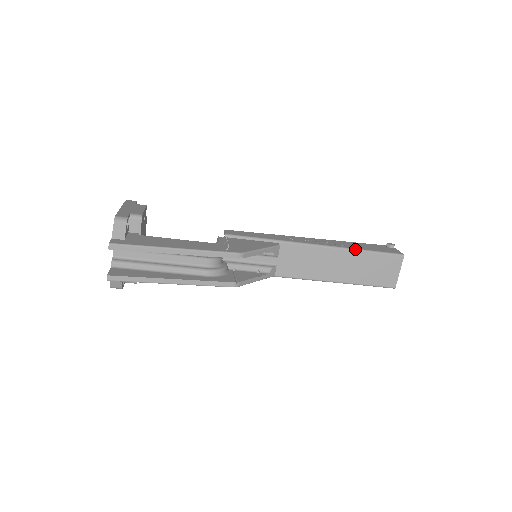
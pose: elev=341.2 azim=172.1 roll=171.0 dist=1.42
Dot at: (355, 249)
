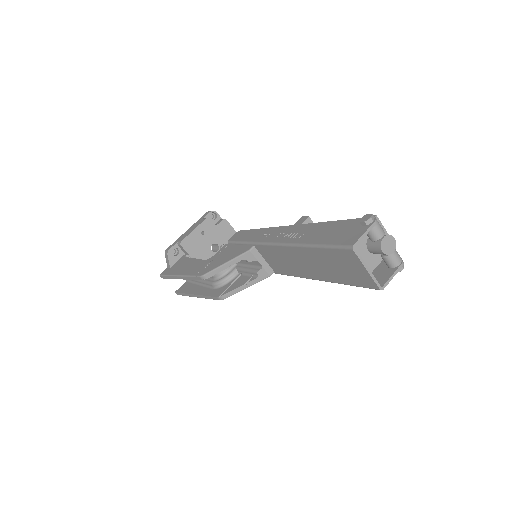
Dot at: (303, 245)
